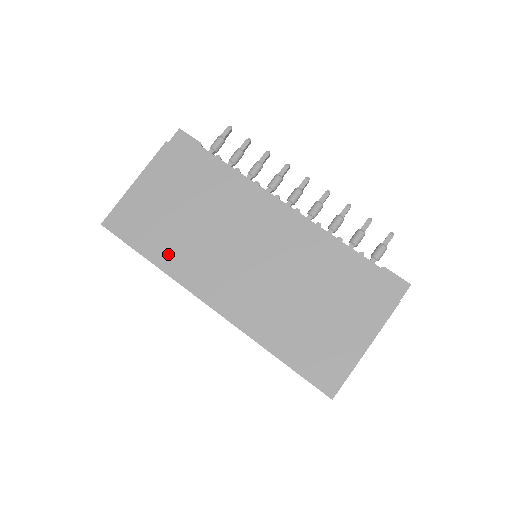
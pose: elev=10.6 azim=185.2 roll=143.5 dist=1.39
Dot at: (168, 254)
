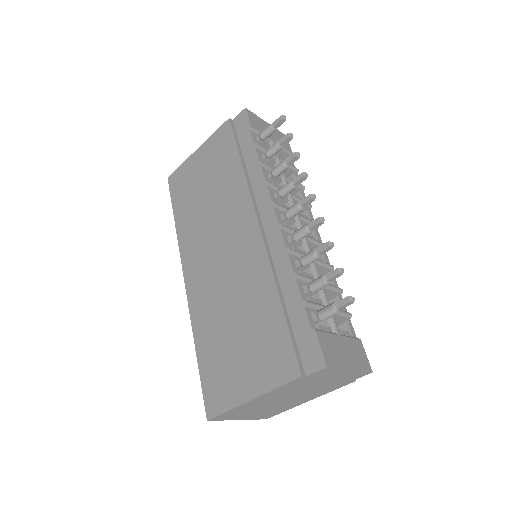
Dot at: (185, 221)
